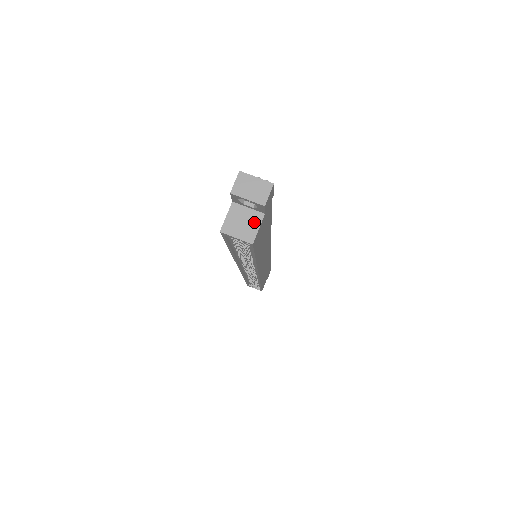
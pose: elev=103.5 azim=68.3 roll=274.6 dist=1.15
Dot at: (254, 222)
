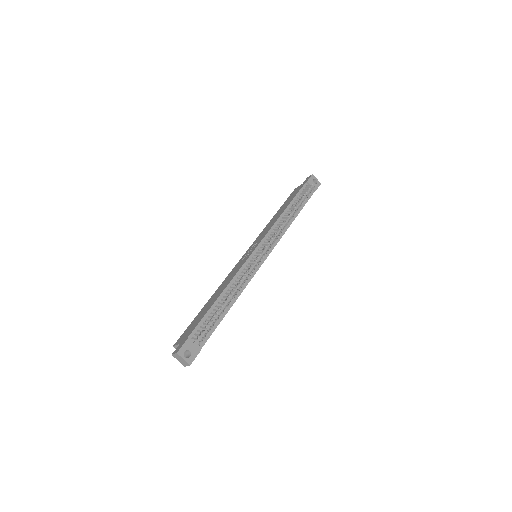
Dot at: occluded
